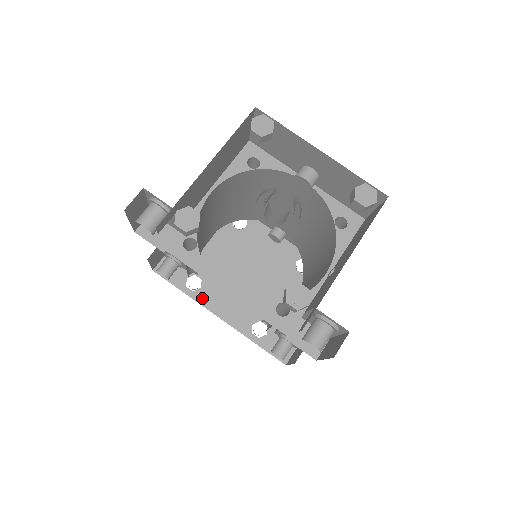
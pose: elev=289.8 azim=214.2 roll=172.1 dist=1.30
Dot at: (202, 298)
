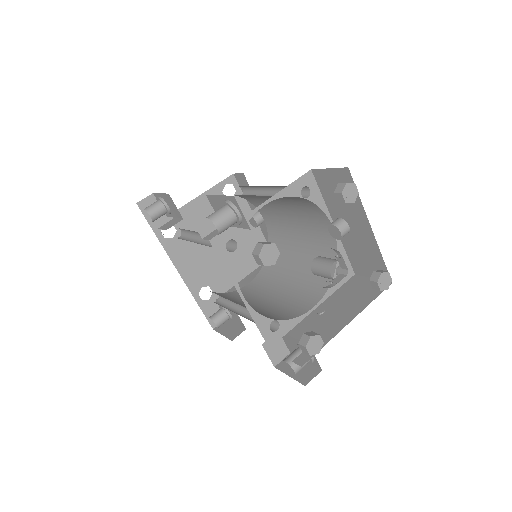
Dot at: (170, 248)
